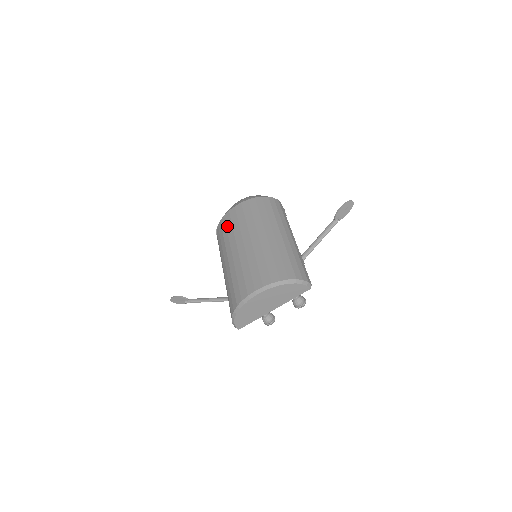
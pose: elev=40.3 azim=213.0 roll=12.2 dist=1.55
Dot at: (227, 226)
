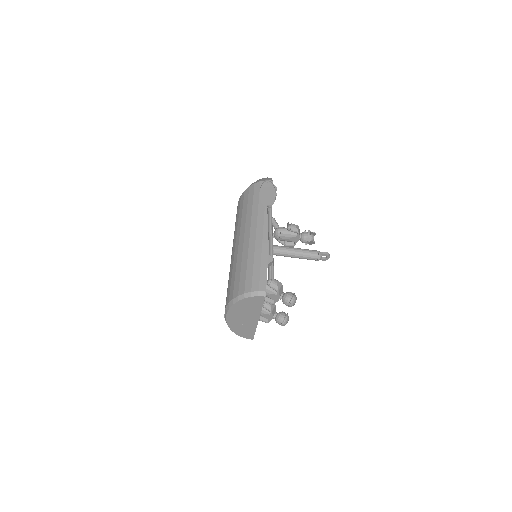
Dot at: occluded
